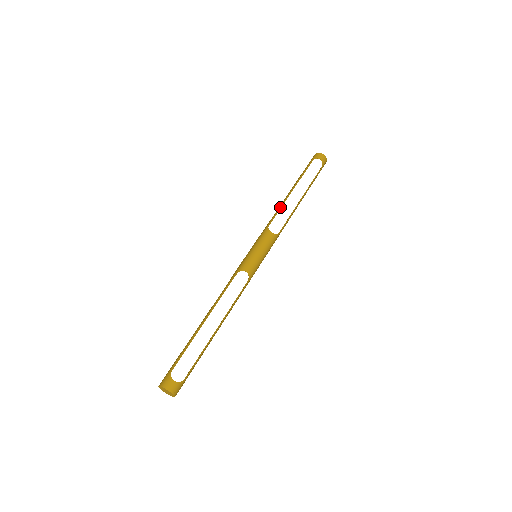
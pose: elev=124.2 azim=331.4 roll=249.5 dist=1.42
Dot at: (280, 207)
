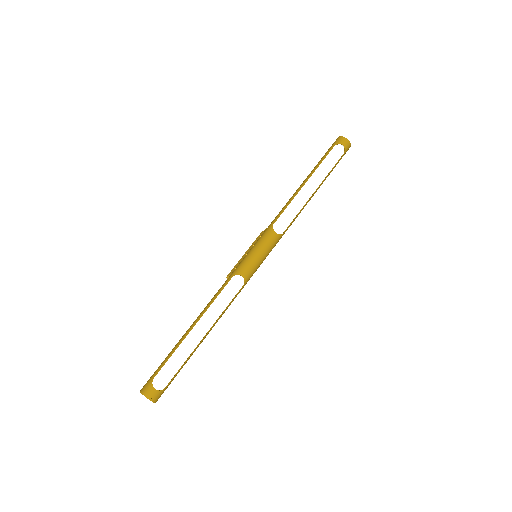
Dot at: (289, 202)
